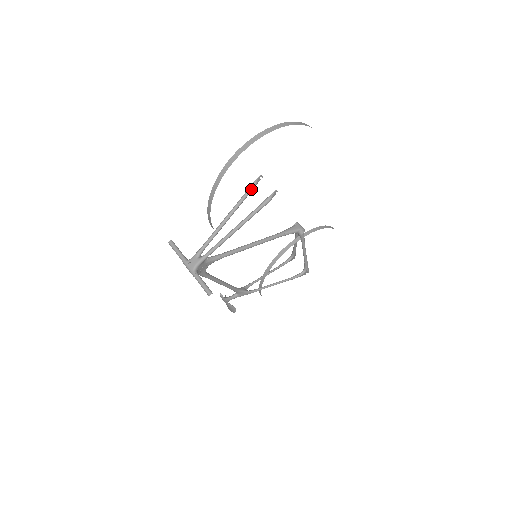
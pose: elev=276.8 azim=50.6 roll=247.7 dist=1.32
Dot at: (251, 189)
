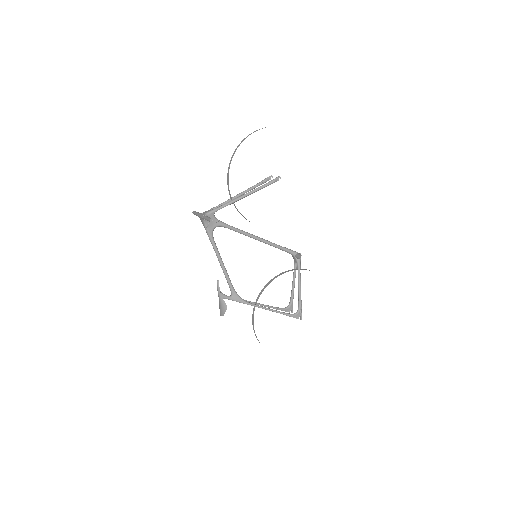
Dot at: (263, 181)
